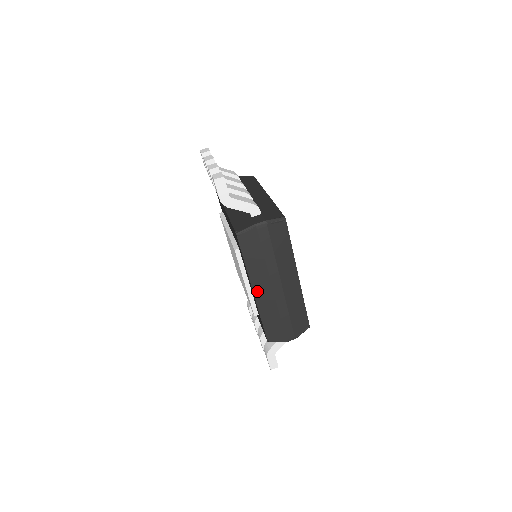
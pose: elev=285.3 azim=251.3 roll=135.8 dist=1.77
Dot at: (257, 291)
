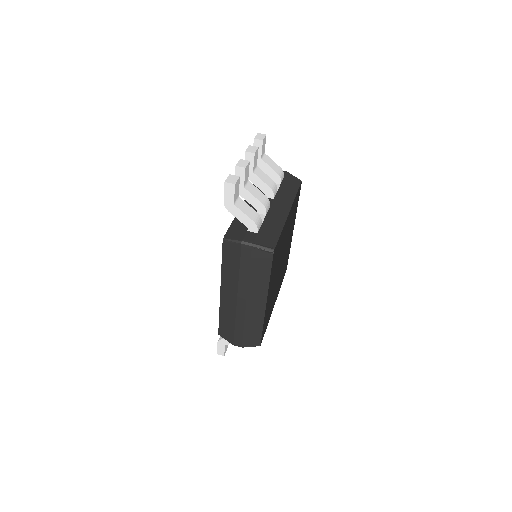
Dot at: (224, 293)
